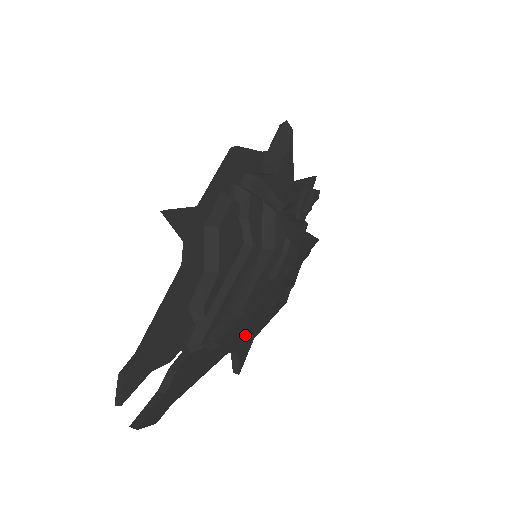
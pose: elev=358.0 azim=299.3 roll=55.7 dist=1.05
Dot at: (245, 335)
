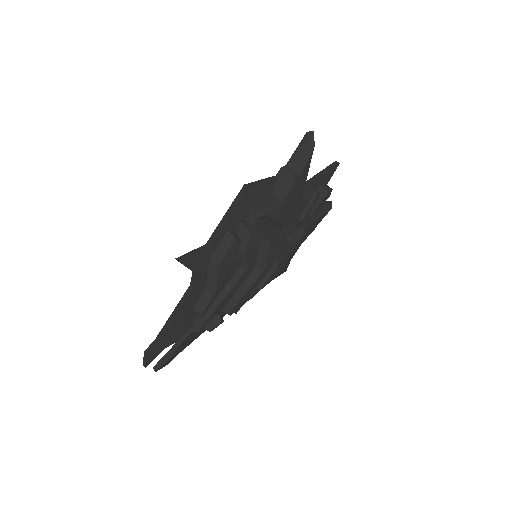
Dot at: occluded
